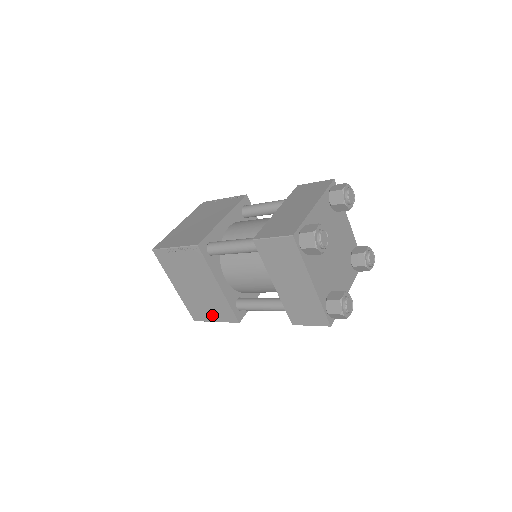
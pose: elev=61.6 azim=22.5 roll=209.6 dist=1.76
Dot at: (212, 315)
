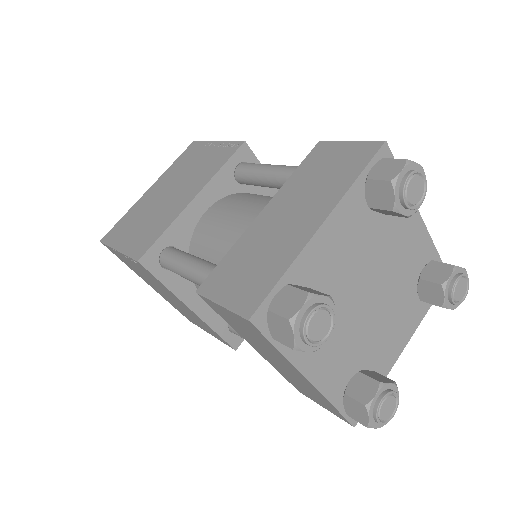
Dot at: (203, 327)
